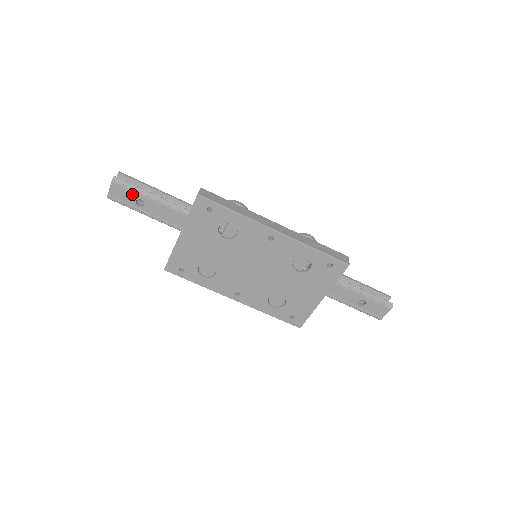
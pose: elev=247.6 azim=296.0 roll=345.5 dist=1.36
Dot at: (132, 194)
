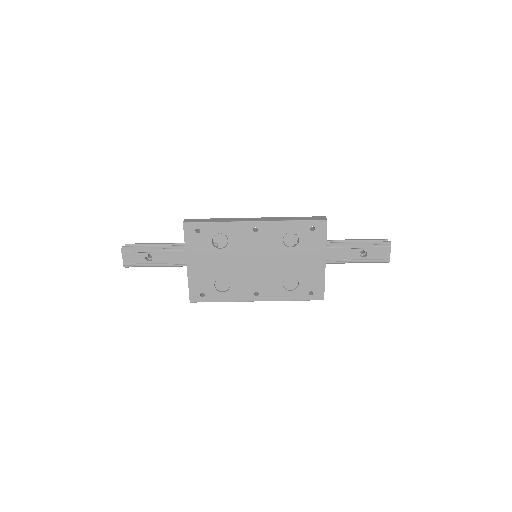
Dot at: (140, 254)
